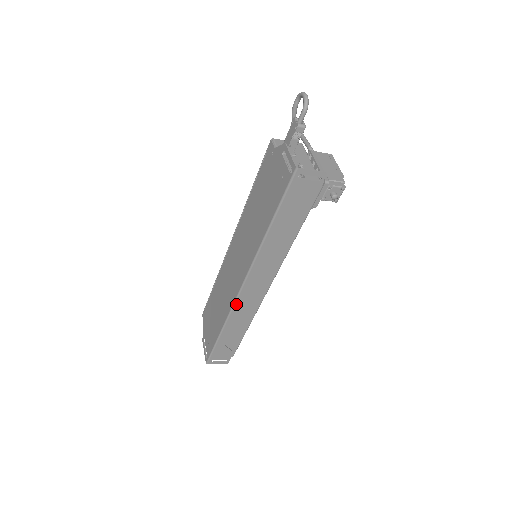
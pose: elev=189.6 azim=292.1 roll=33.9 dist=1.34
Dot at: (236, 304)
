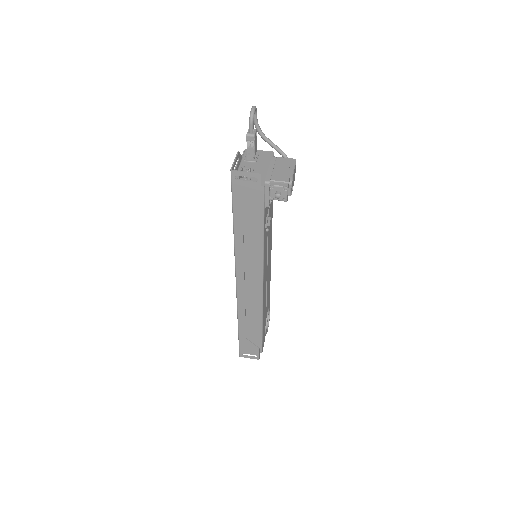
Dot at: (238, 298)
